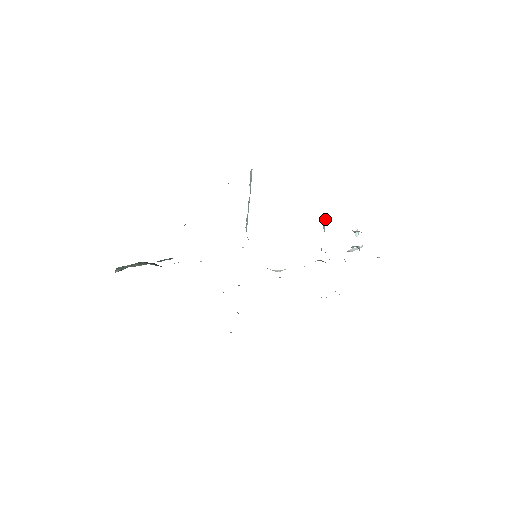
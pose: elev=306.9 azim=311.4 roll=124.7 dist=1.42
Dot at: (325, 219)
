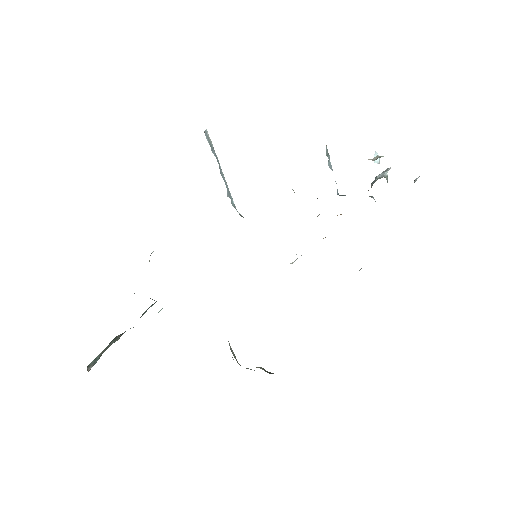
Dot at: (327, 154)
